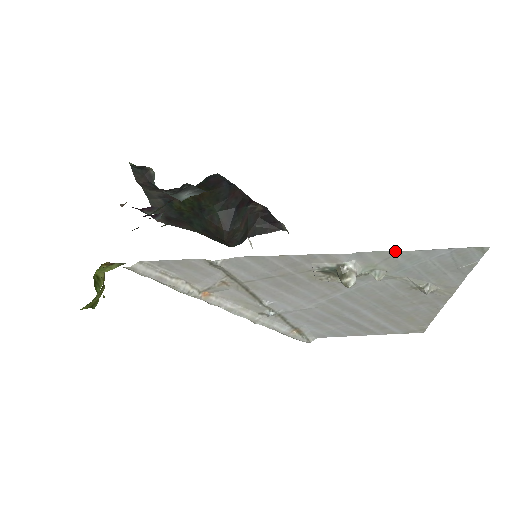
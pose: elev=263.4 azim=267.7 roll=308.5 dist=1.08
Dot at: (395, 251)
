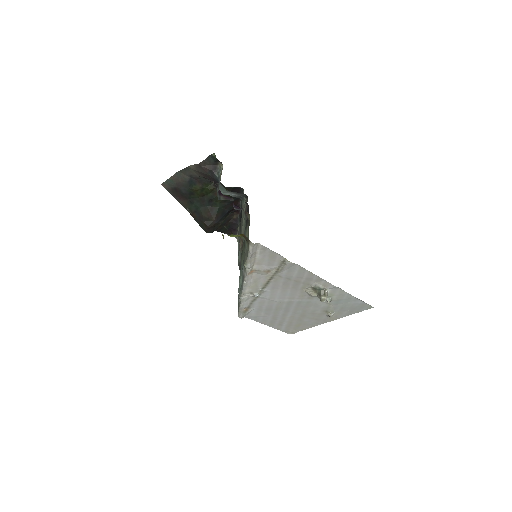
Dot at: (348, 293)
